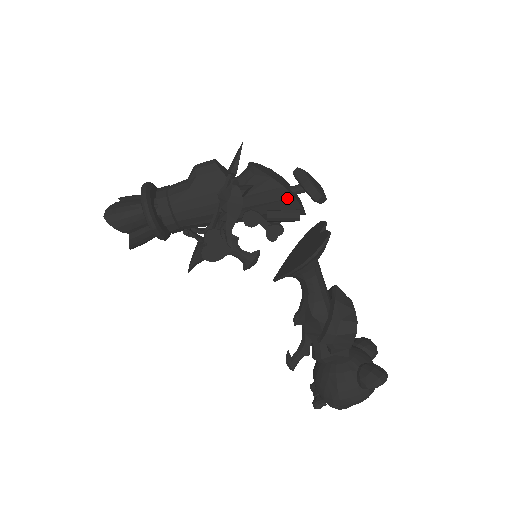
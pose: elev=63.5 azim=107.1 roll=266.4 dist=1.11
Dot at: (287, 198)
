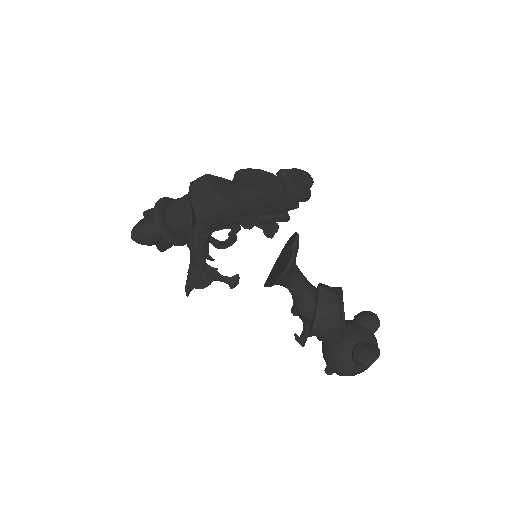
Dot at: (273, 202)
